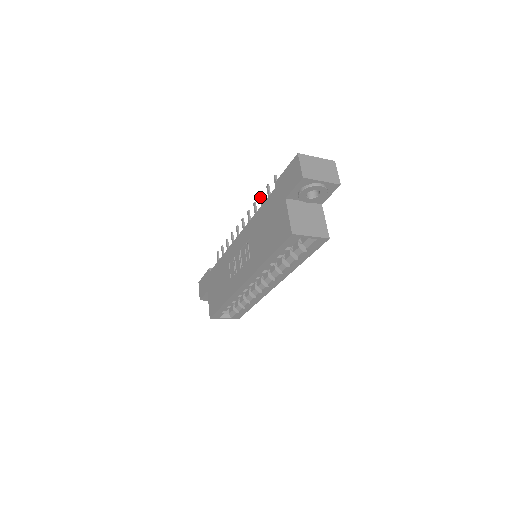
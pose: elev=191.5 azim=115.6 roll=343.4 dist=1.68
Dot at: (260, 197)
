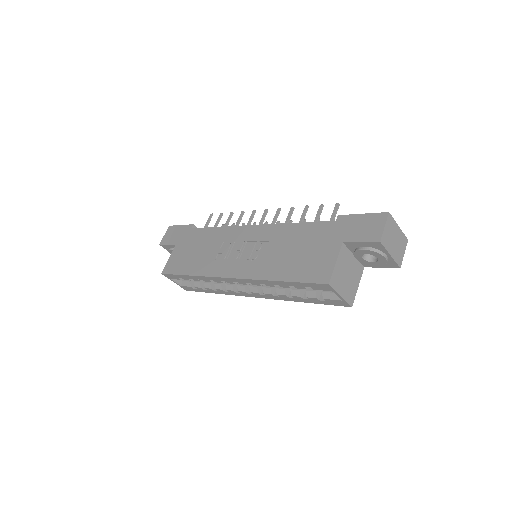
Dot at: (305, 209)
